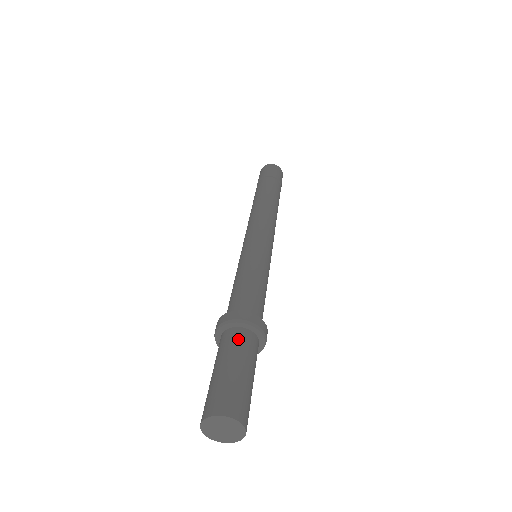
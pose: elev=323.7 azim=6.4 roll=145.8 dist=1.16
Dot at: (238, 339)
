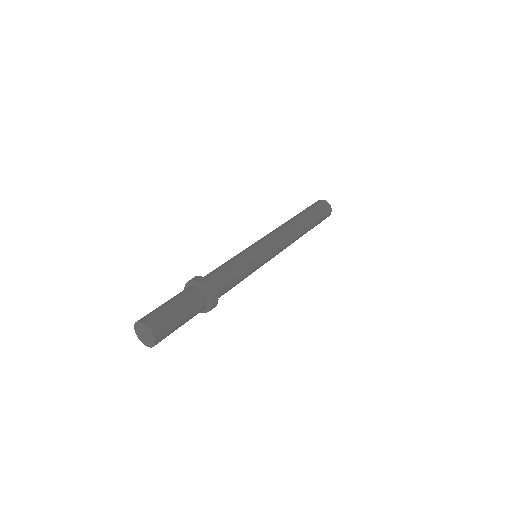
Dot at: (195, 297)
